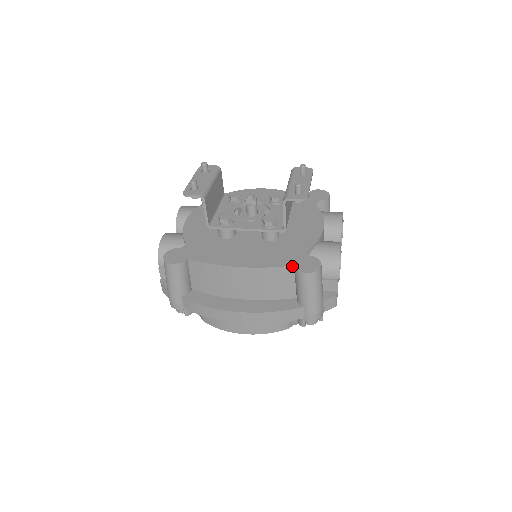
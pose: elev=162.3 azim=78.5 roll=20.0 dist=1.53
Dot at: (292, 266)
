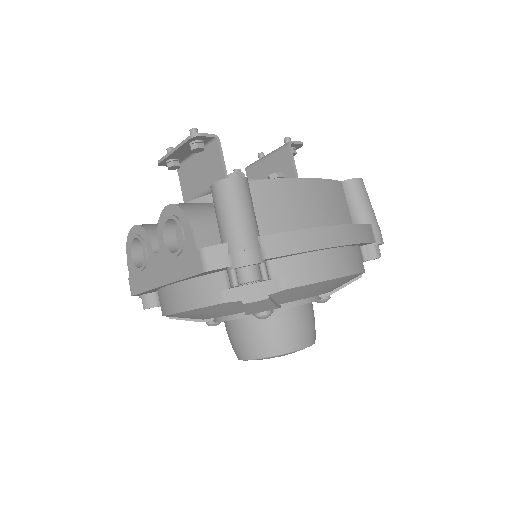
Dot at: (341, 182)
